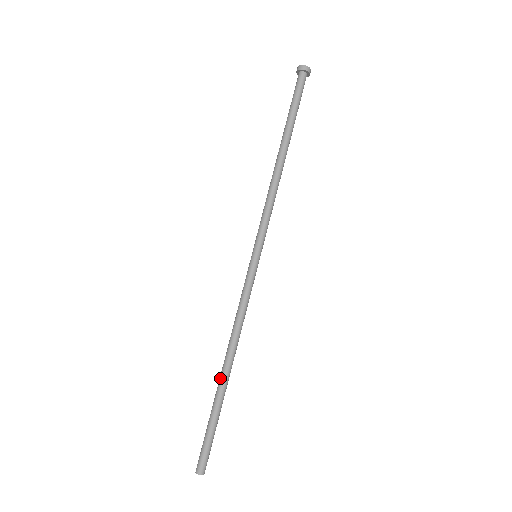
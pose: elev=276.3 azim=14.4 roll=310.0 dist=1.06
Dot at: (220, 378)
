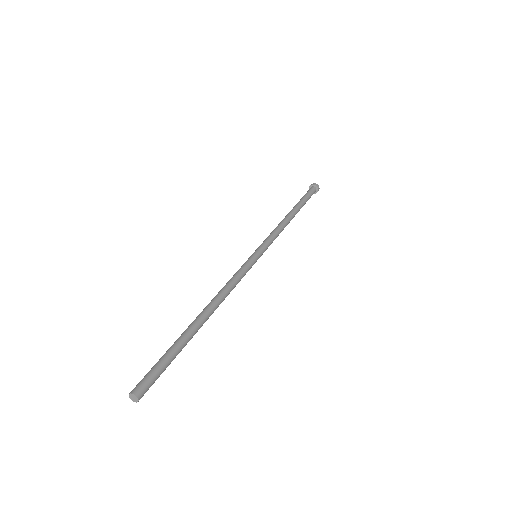
Dot at: (193, 322)
